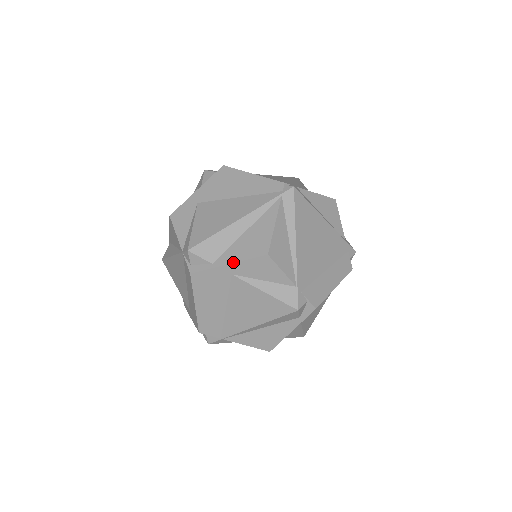
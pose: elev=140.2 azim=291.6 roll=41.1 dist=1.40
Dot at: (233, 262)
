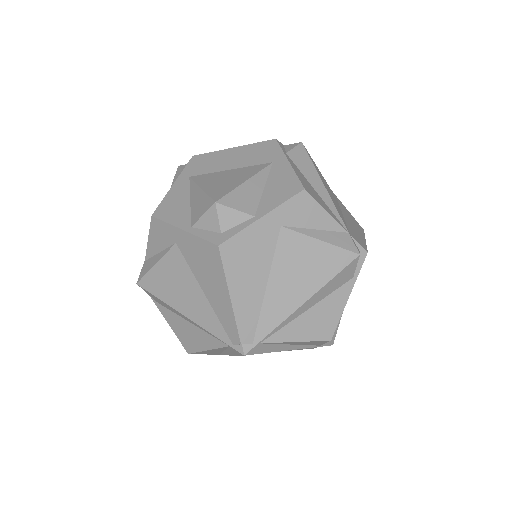
Dot at: occluded
